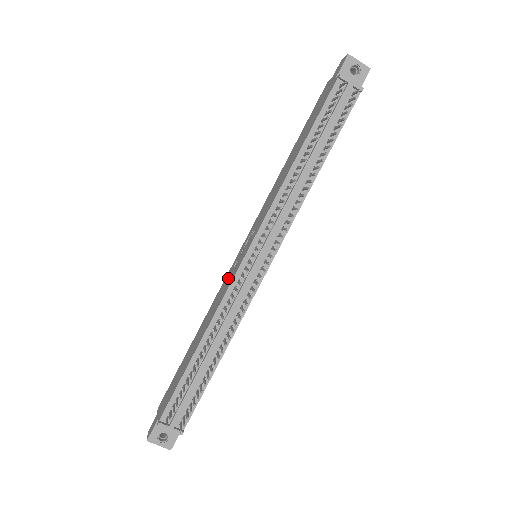
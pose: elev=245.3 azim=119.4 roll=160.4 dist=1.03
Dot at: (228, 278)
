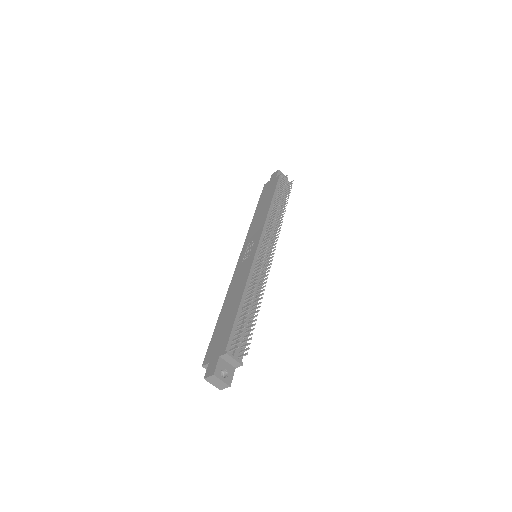
Dot at: (242, 267)
